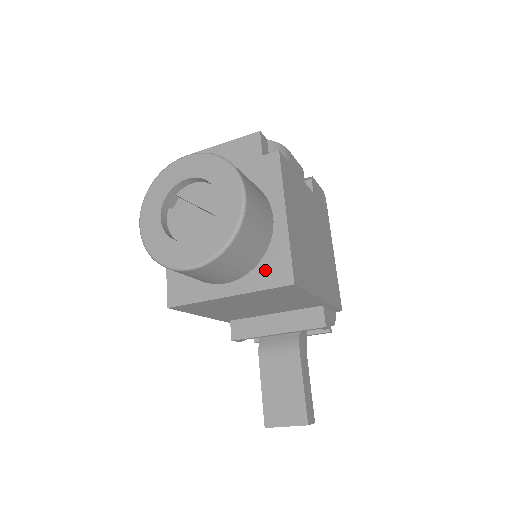
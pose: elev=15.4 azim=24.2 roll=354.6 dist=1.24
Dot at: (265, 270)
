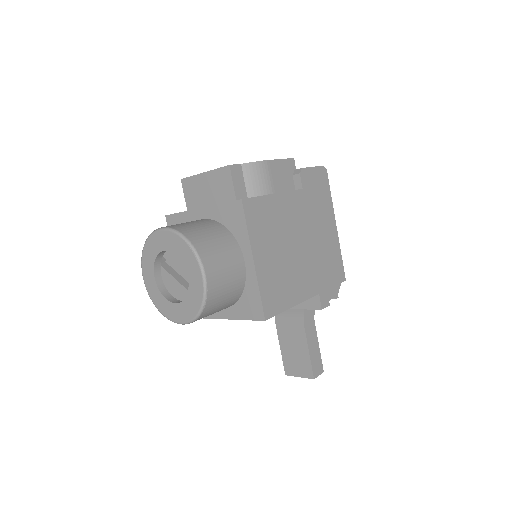
Dot at: (244, 305)
